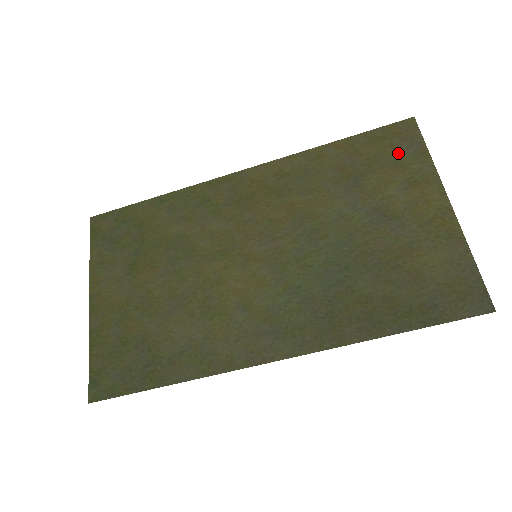
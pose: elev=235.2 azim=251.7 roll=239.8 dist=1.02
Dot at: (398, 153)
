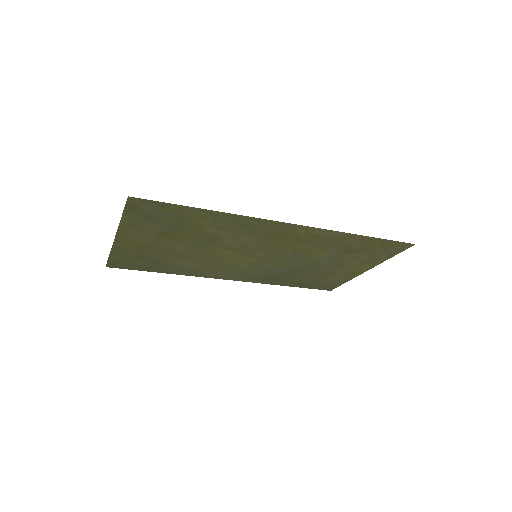
Dot at: (382, 252)
